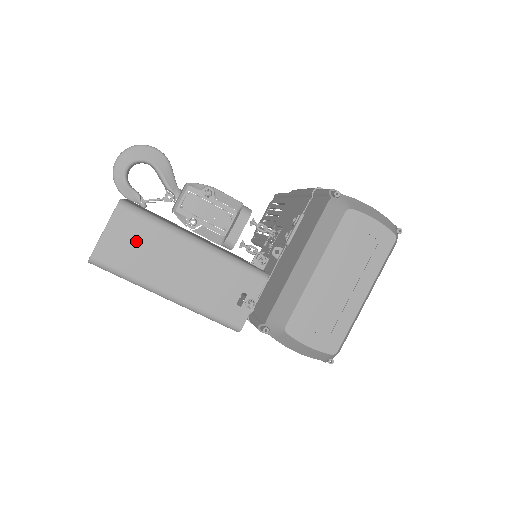
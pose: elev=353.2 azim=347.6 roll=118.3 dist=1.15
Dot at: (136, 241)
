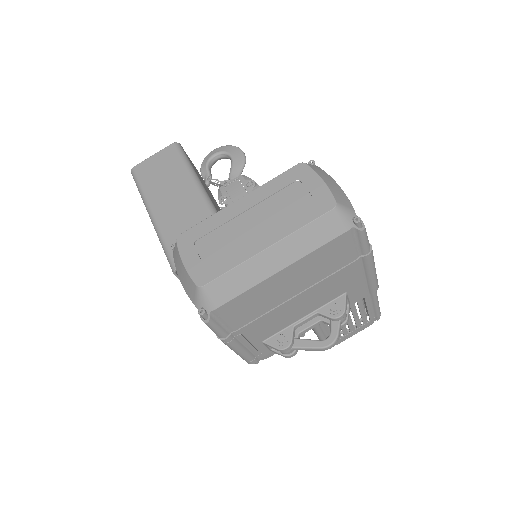
Dot at: (164, 168)
